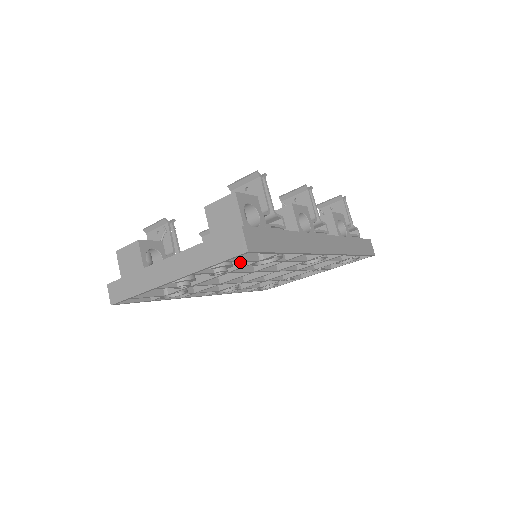
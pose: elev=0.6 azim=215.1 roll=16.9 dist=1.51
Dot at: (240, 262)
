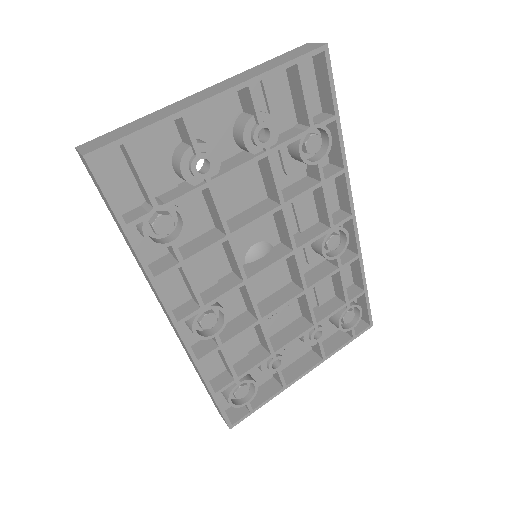
Dot at: (286, 137)
